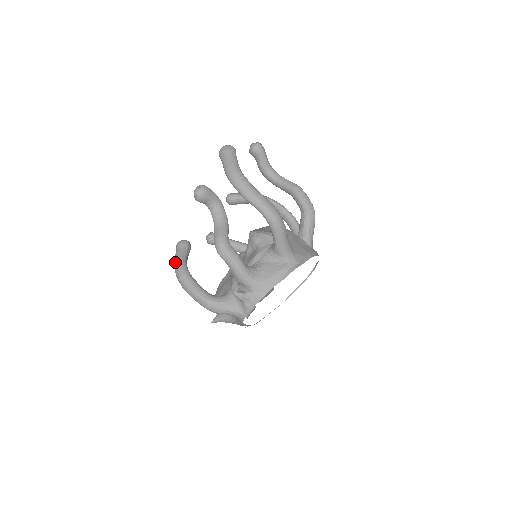
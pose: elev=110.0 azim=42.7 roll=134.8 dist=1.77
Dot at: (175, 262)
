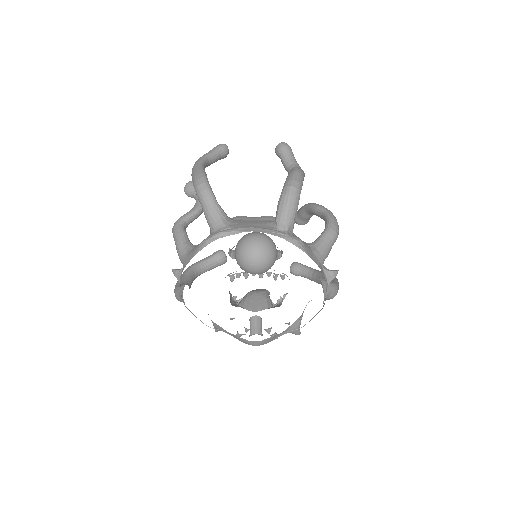
Dot at: occluded
